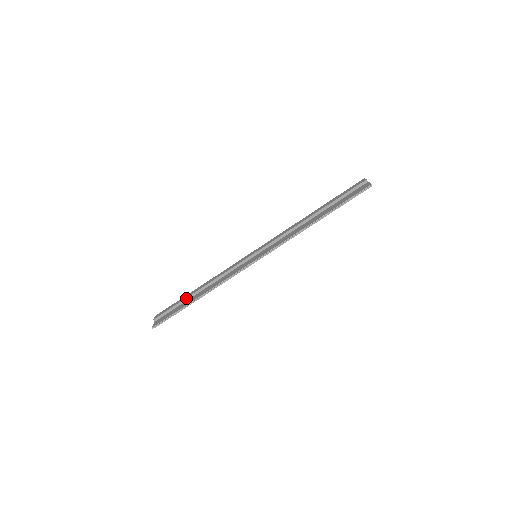
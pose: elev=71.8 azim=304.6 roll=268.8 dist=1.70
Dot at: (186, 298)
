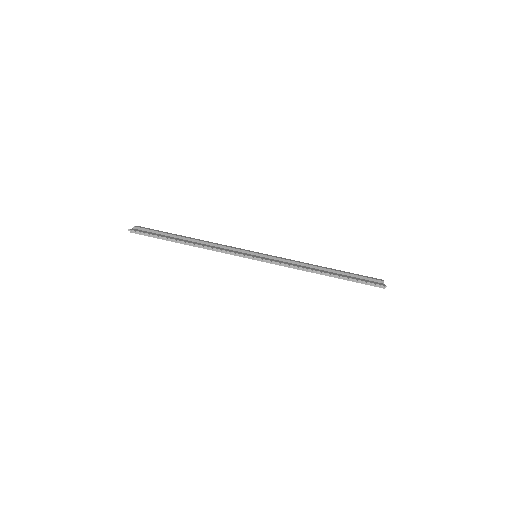
Dot at: (175, 235)
